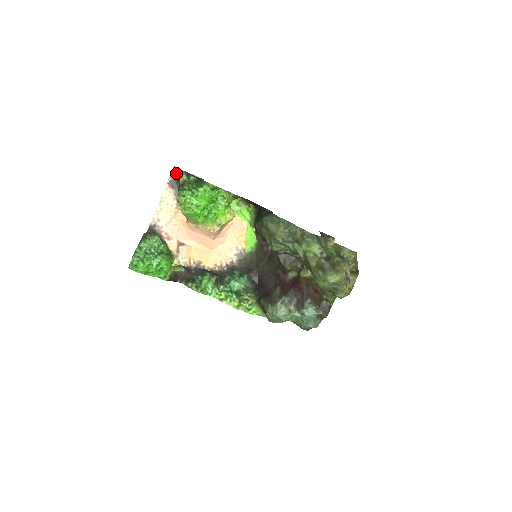
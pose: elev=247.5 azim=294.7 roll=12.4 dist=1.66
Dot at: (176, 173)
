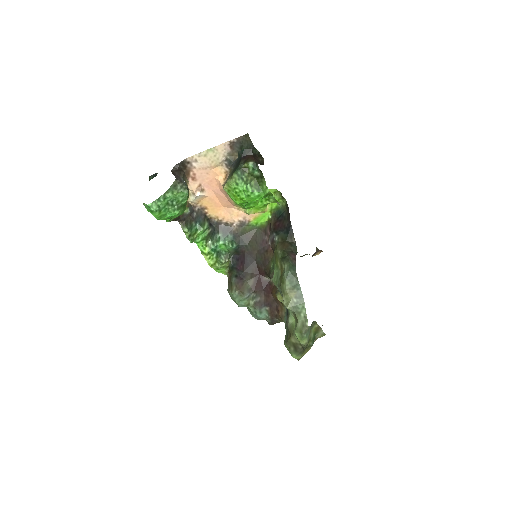
Dot at: (245, 141)
